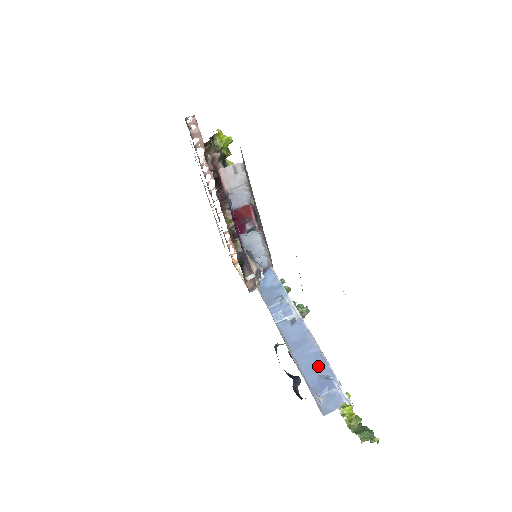
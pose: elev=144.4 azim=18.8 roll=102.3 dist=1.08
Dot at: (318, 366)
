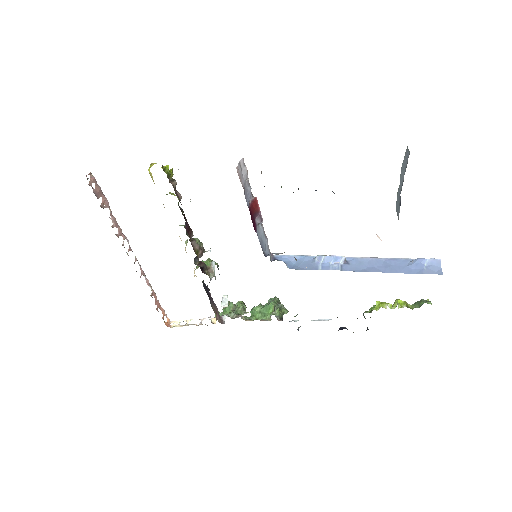
Dot at: (398, 264)
